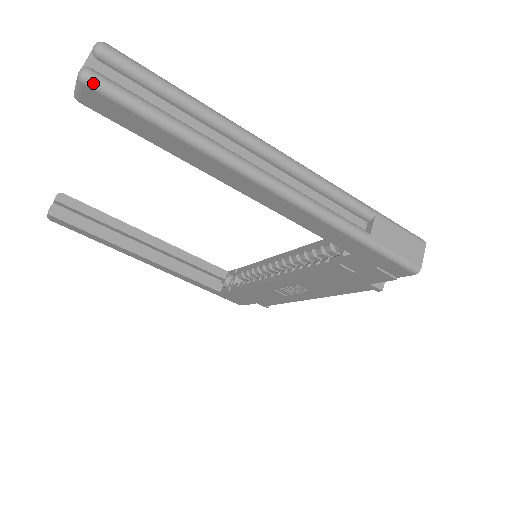
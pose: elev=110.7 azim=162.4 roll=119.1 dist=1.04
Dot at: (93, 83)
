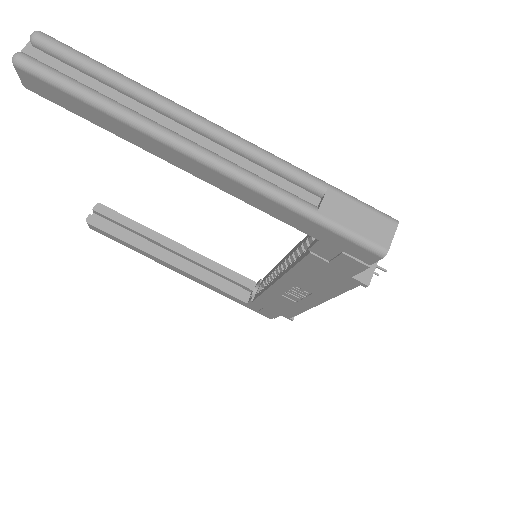
Dot at: (22, 65)
